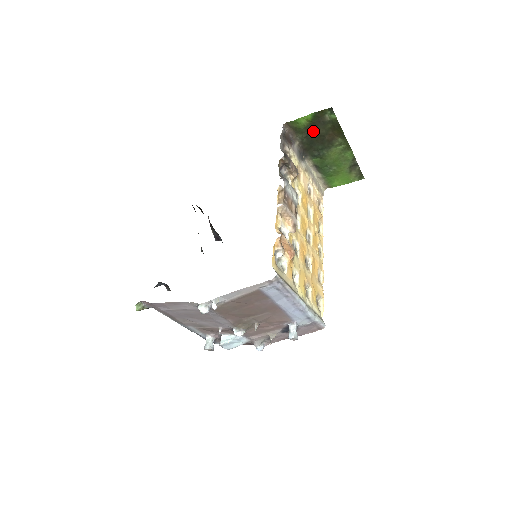
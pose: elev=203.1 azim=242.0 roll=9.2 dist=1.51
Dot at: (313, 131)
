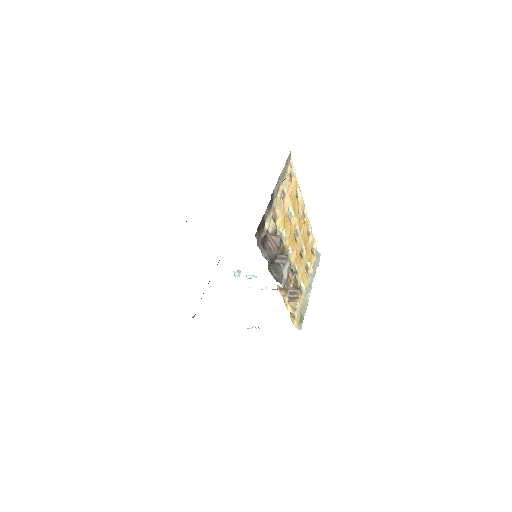
Dot at: occluded
